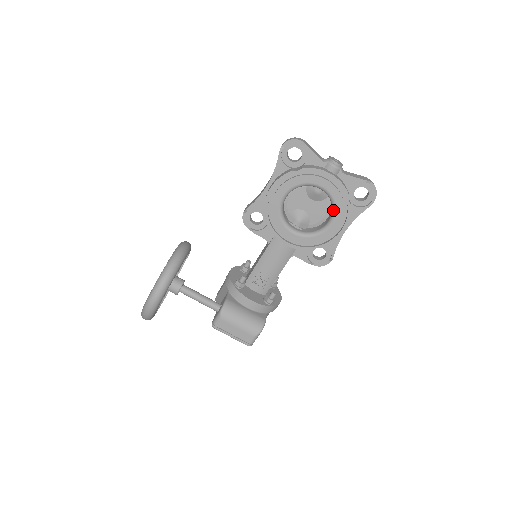
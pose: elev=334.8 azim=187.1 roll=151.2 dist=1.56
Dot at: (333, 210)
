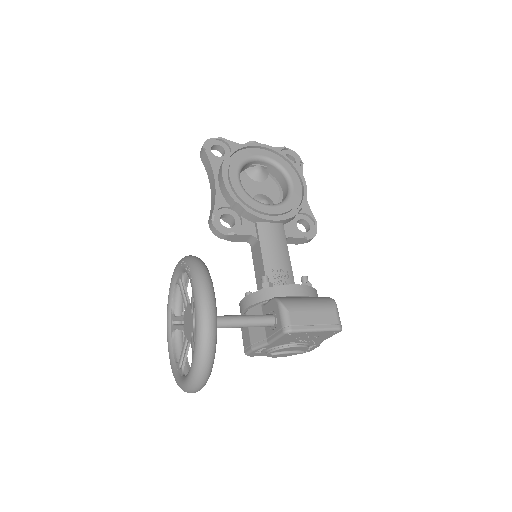
Dot at: (283, 172)
